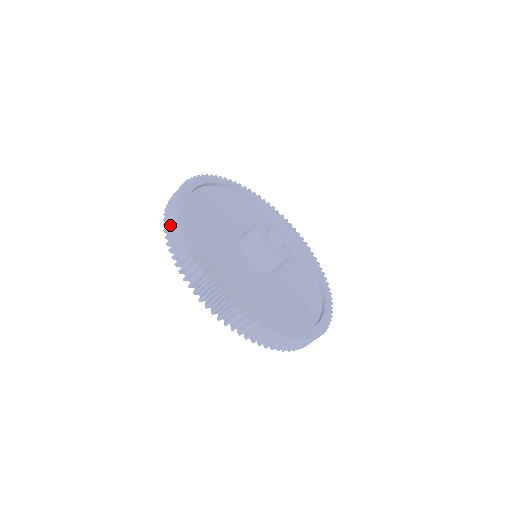
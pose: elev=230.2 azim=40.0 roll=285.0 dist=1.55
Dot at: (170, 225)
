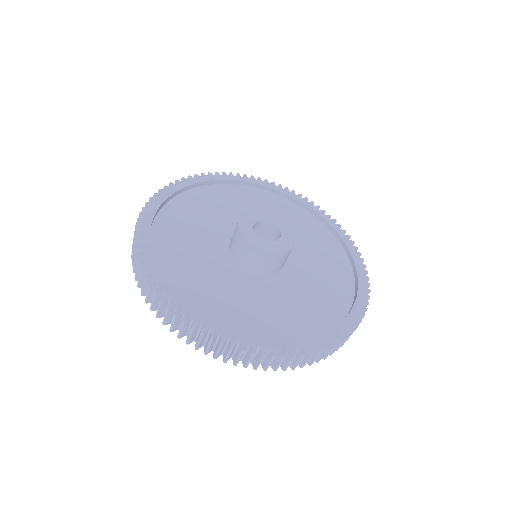
Dot at: occluded
